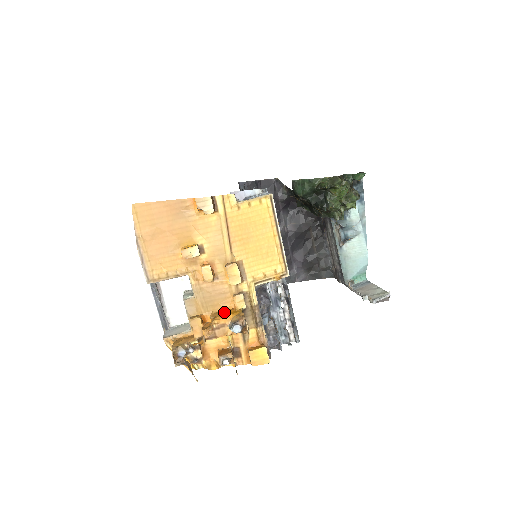
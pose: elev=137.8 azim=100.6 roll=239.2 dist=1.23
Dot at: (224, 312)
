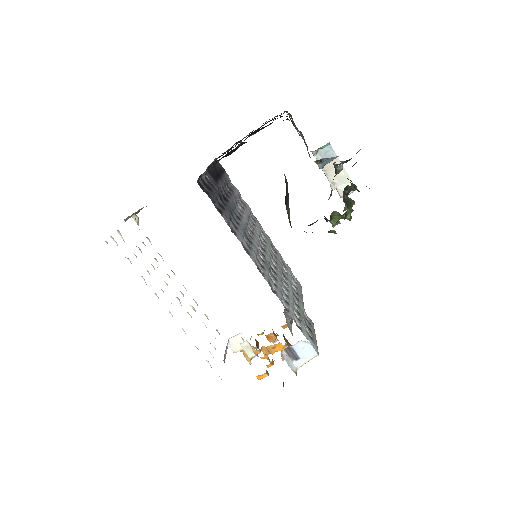
Dot at: (275, 347)
